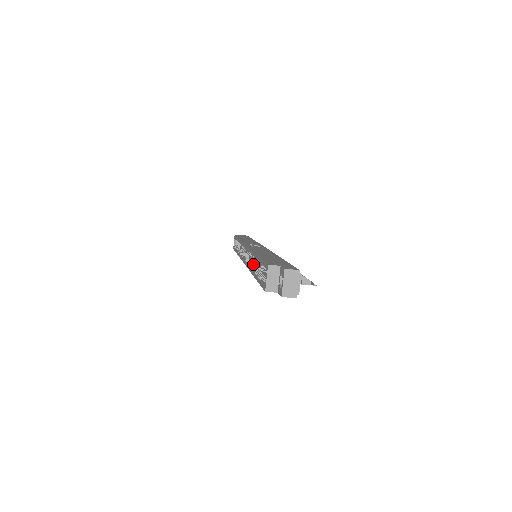
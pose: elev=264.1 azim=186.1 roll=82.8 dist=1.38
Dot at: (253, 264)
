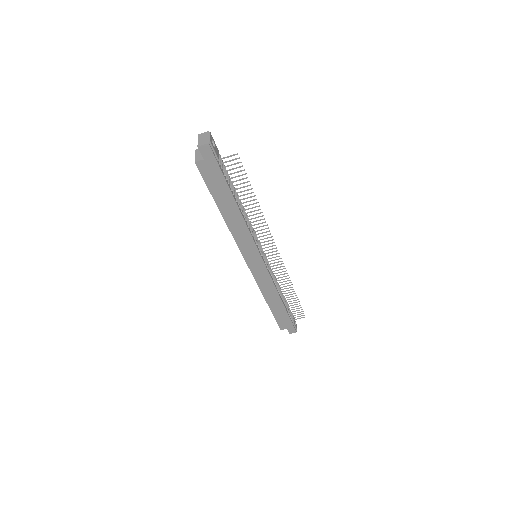
Dot at: occluded
